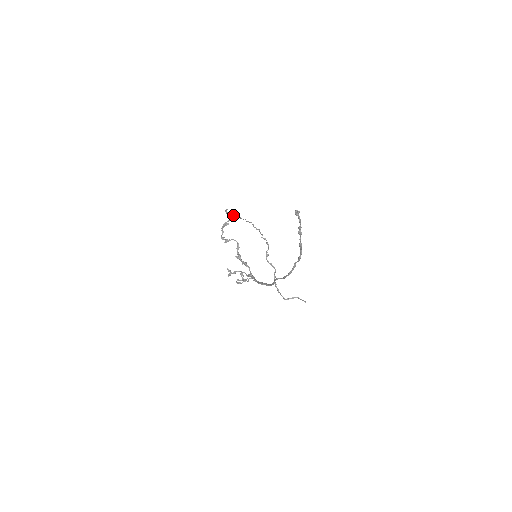
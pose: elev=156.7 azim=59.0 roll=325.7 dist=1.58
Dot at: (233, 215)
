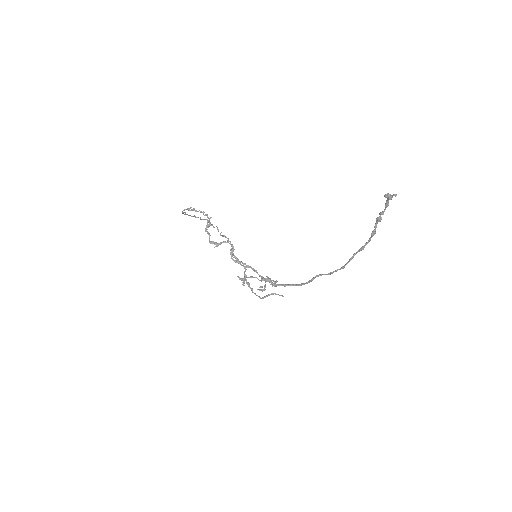
Dot at: (187, 214)
